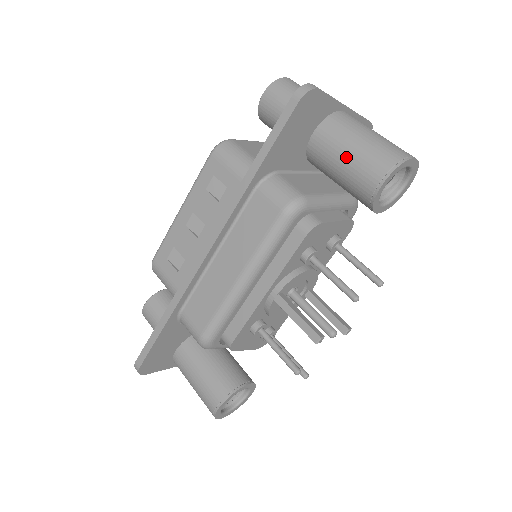
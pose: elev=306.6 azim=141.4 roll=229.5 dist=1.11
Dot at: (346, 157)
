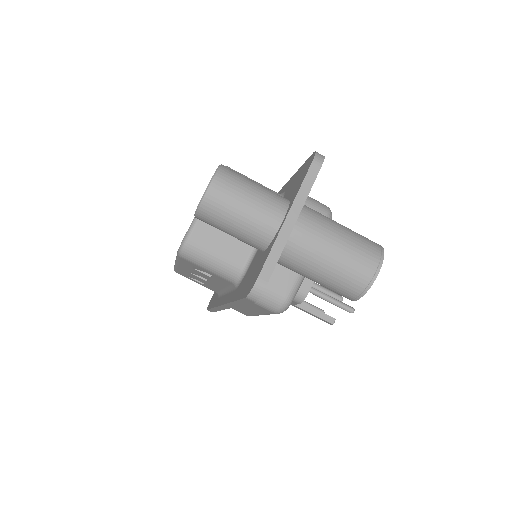
Dot at: occluded
